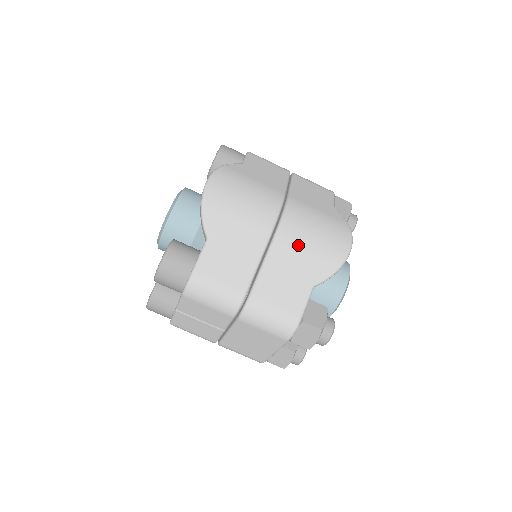
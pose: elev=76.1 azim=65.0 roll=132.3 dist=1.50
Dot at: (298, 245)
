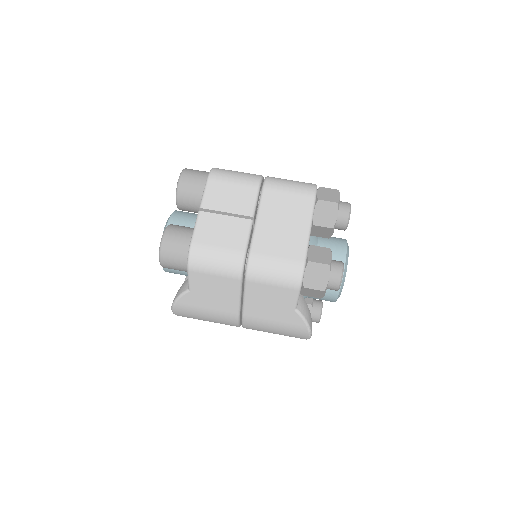
Dot at: occluded
